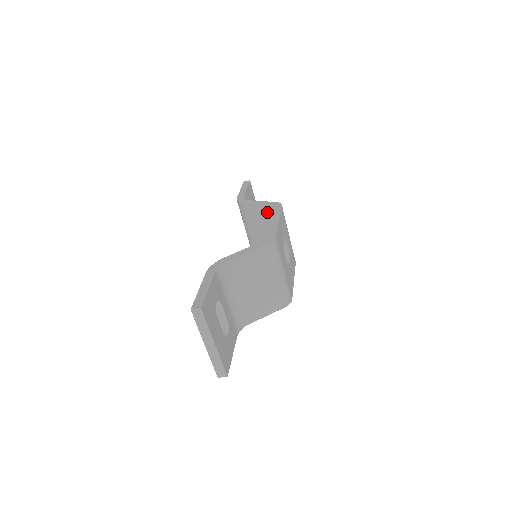
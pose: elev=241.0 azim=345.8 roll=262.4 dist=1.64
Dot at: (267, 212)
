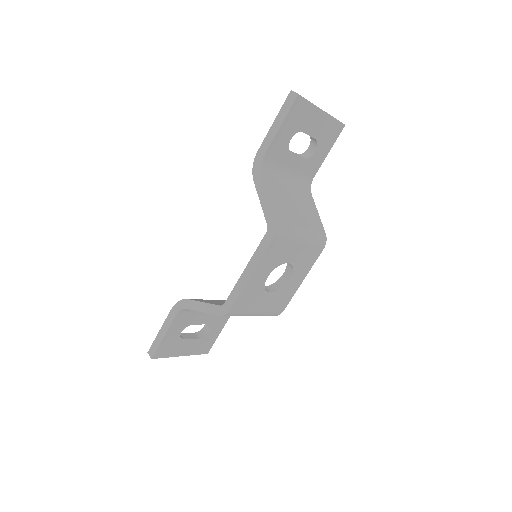
Dot at: occluded
